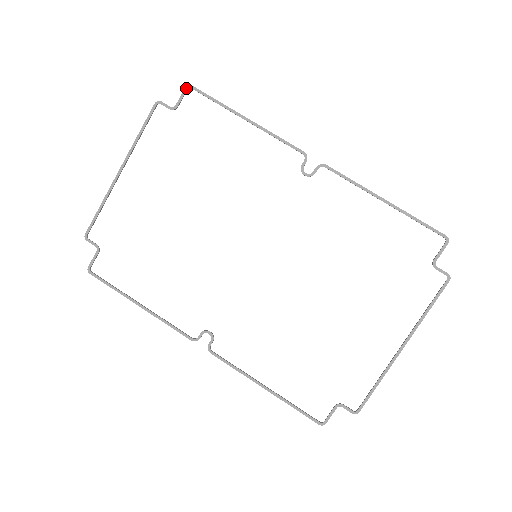
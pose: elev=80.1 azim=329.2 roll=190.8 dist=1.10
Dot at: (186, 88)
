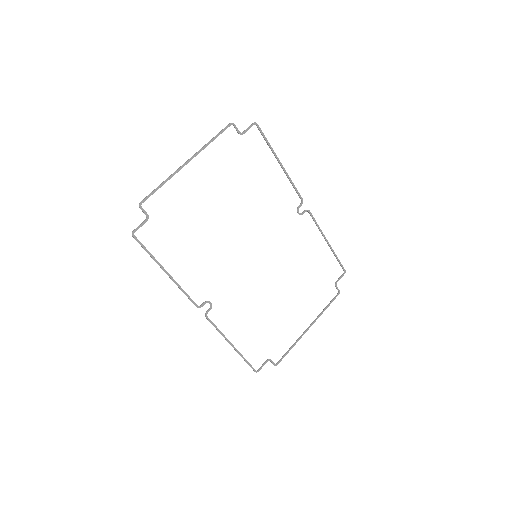
Dot at: (254, 124)
